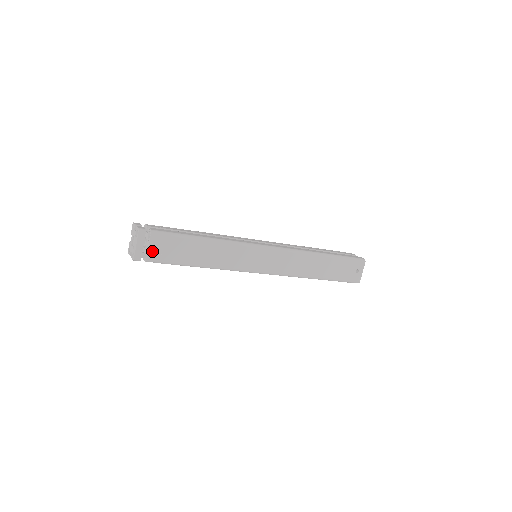
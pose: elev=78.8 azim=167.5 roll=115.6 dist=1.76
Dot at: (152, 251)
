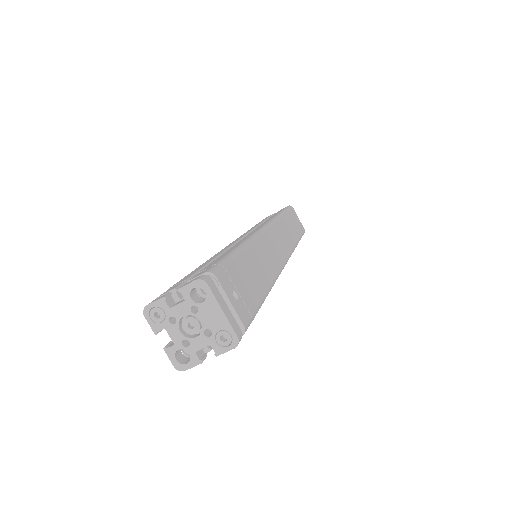
Dot at: (236, 307)
